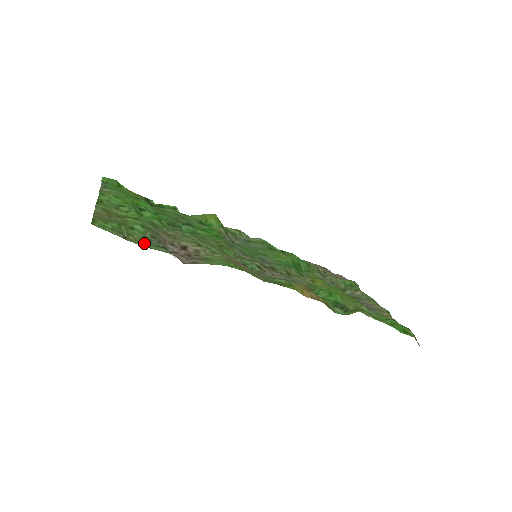
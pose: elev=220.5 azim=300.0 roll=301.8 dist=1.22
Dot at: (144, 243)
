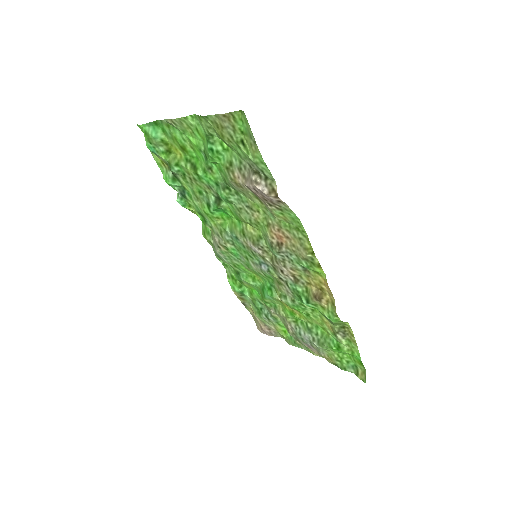
Dot at: (257, 160)
